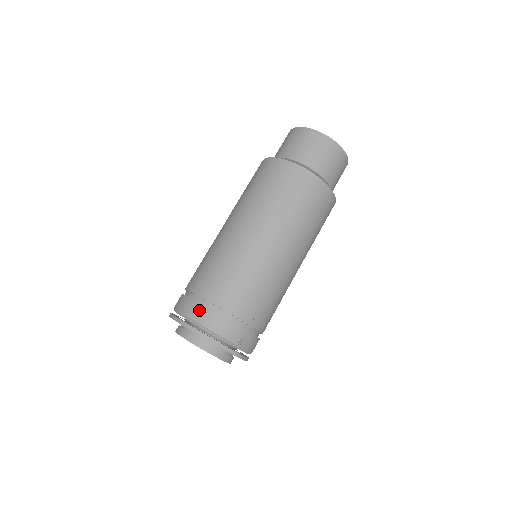
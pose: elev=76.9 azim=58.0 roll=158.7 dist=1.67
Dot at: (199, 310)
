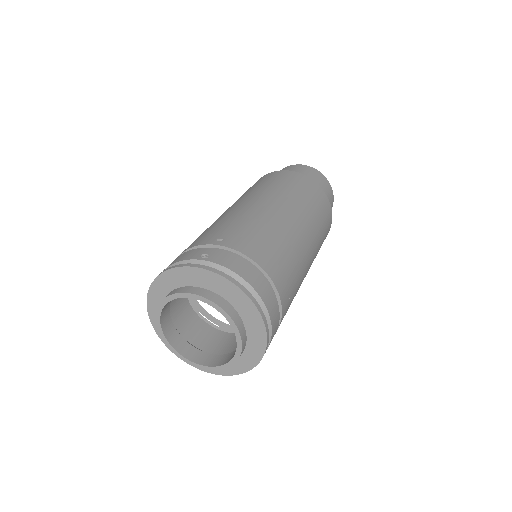
Dot at: (263, 284)
